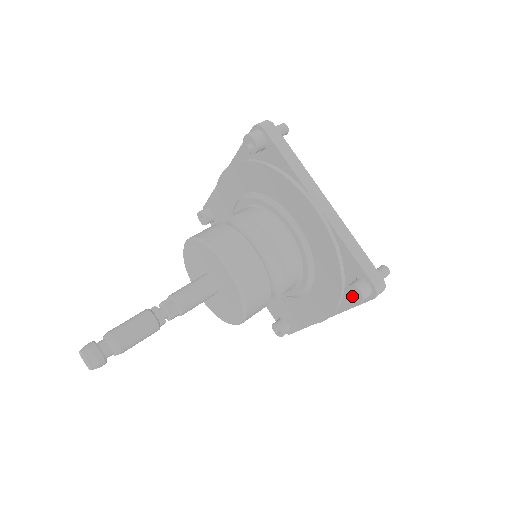
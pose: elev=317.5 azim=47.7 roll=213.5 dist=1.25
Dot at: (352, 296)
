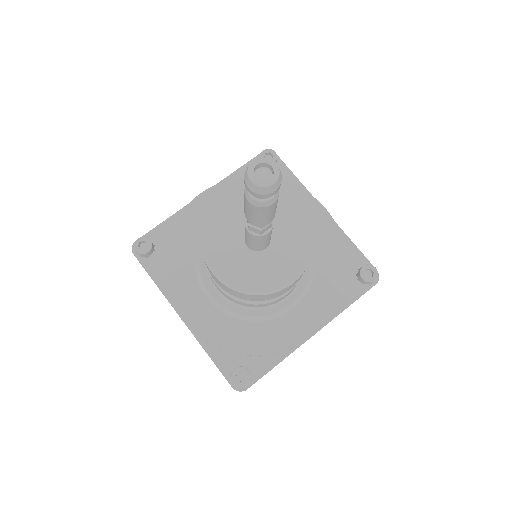
Dot at: (366, 276)
